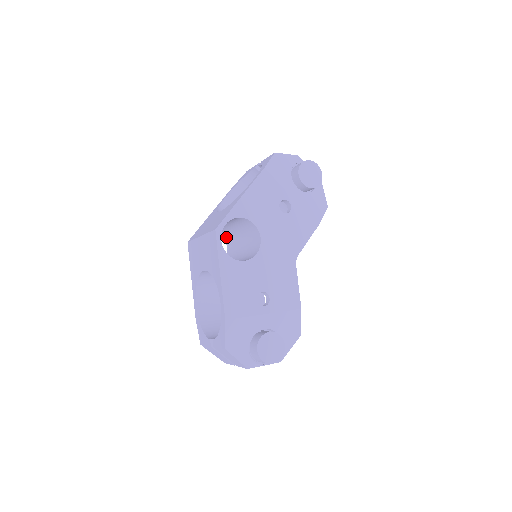
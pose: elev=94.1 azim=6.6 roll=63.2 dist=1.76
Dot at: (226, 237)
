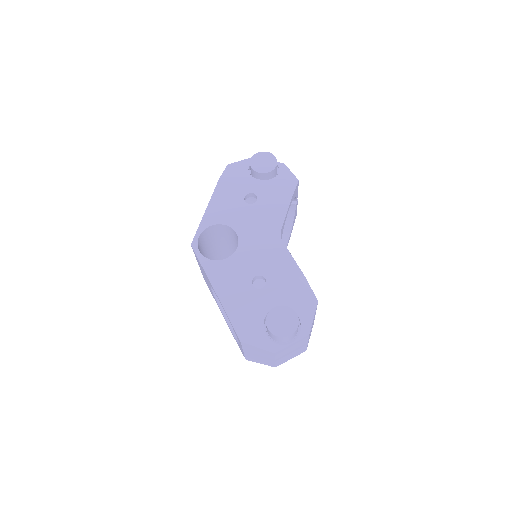
Dot at: occluded
